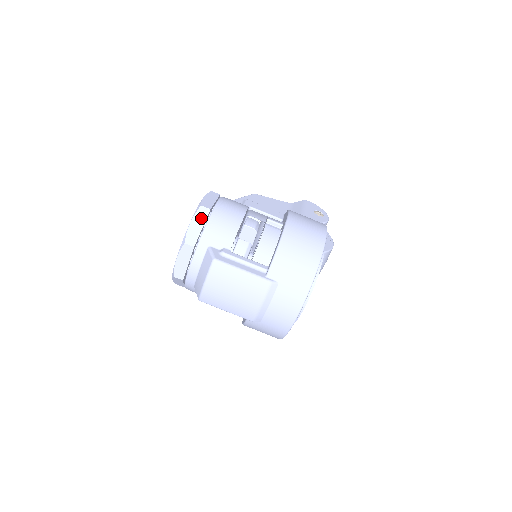
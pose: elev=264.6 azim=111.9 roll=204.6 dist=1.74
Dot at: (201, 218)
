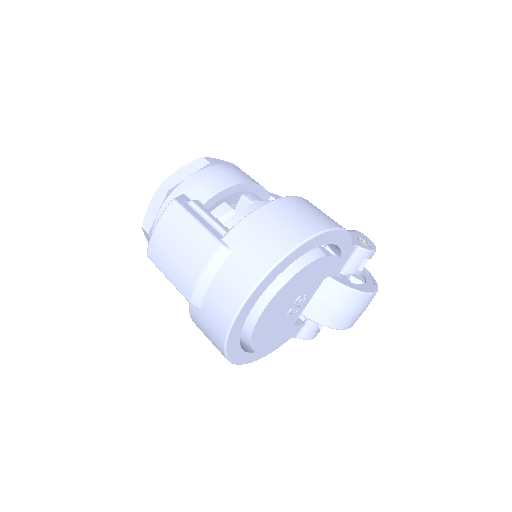
Dot at: (194, 167)
